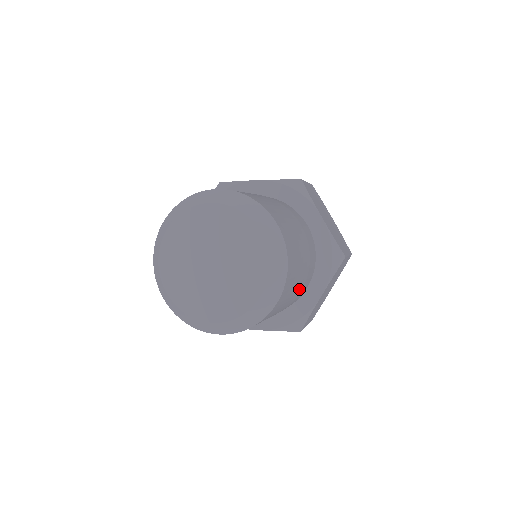
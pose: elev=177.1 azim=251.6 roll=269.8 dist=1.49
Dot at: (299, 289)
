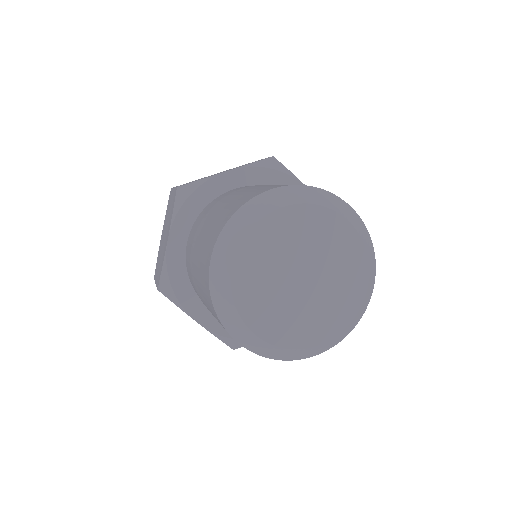
Dot at: occluded
